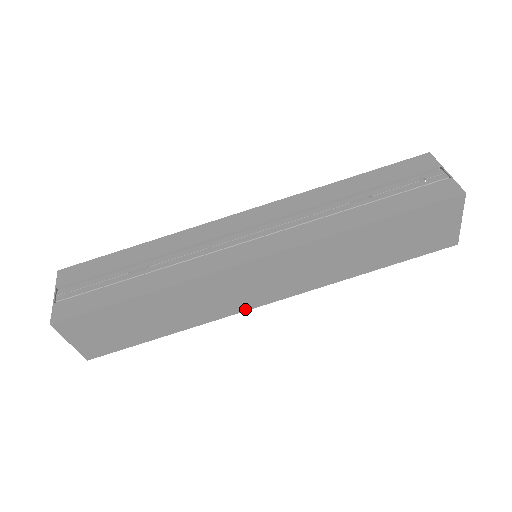
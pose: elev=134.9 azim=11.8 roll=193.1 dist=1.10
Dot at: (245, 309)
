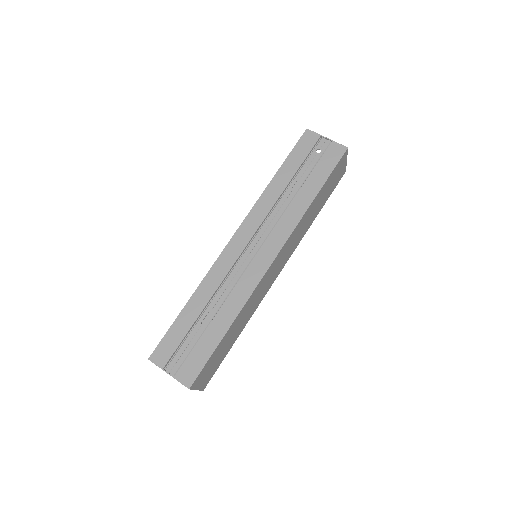
Dot at: (268, 289)
